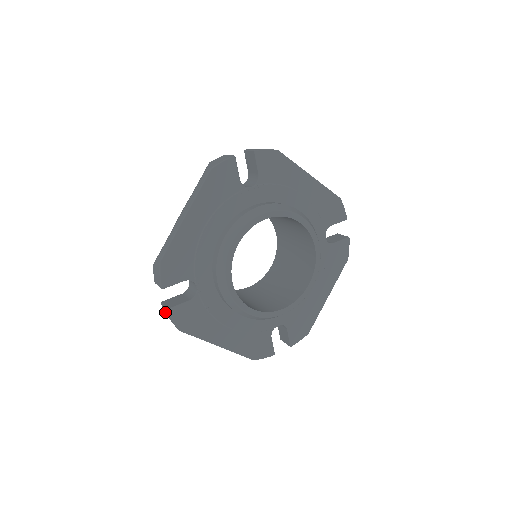
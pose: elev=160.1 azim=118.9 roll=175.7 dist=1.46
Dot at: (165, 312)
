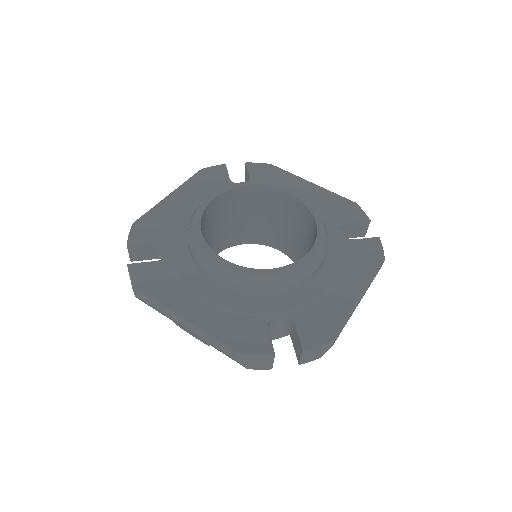
Dot at: occluded
